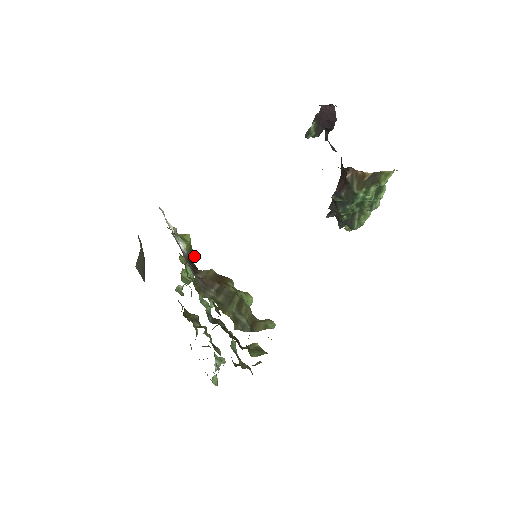
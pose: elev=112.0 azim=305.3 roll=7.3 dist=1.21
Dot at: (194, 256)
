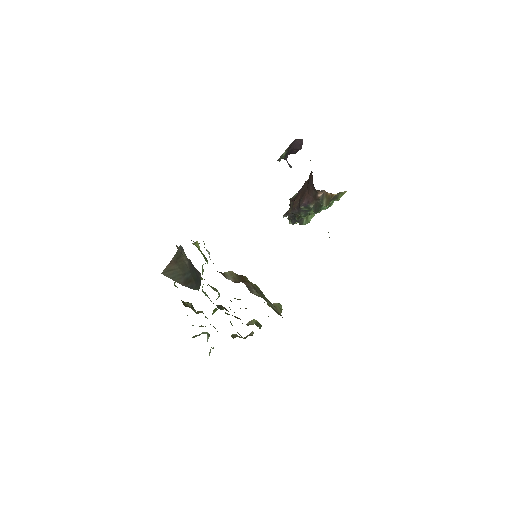
Dot at: (207, 260)
